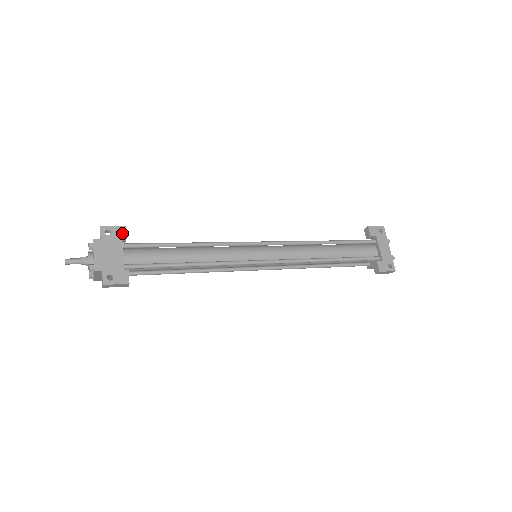
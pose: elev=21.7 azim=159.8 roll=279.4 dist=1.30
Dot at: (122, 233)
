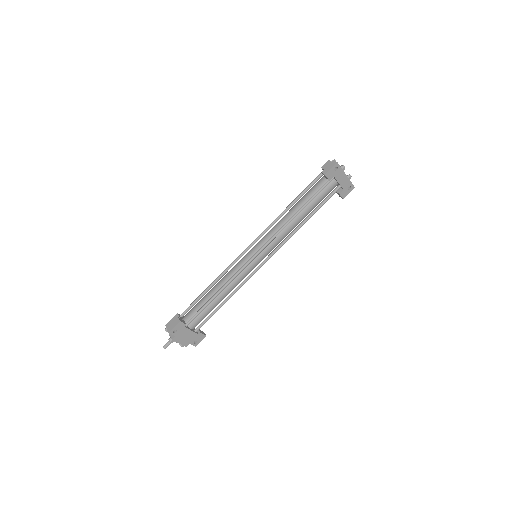
Dot at: (182, 325)
